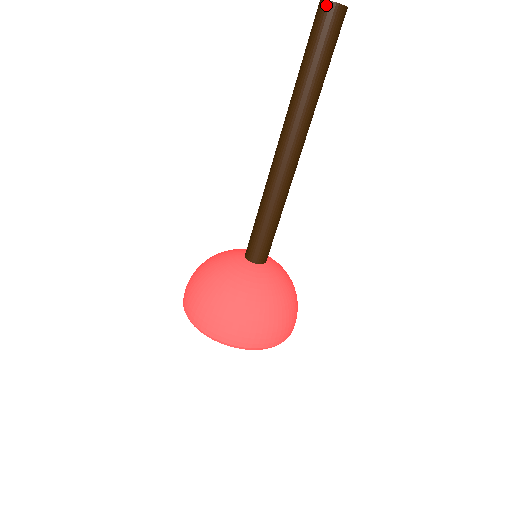
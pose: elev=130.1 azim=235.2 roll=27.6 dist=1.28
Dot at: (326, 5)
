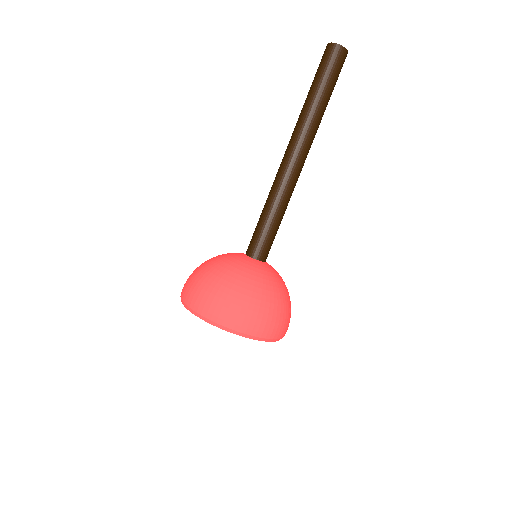
Dot at: (329, 46)
